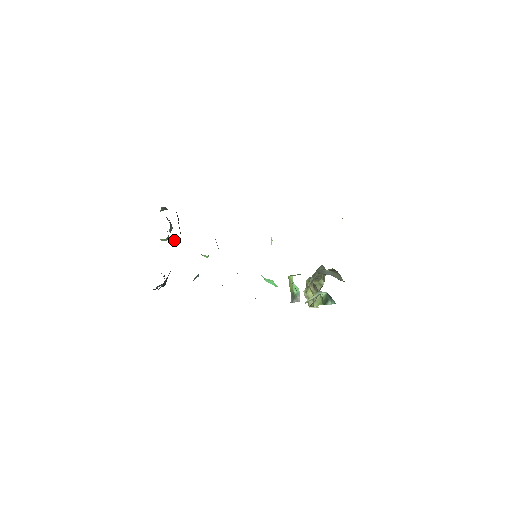
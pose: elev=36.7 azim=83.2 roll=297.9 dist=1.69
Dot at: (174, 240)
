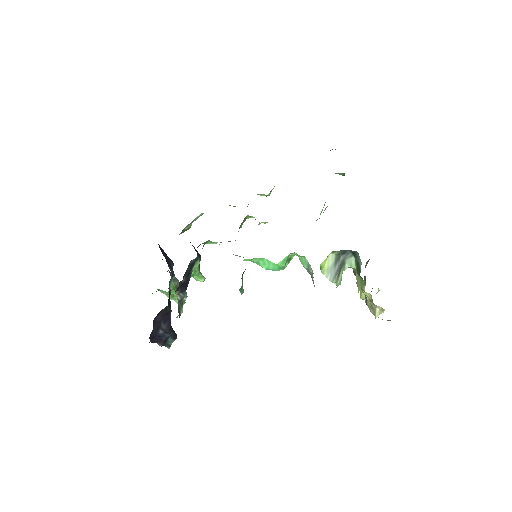
Dot at: (174, 286)
